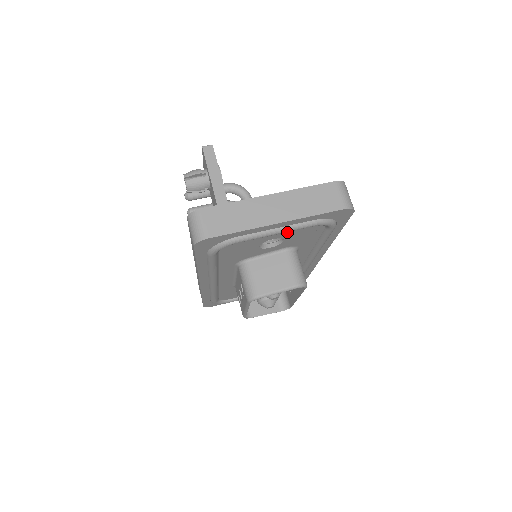
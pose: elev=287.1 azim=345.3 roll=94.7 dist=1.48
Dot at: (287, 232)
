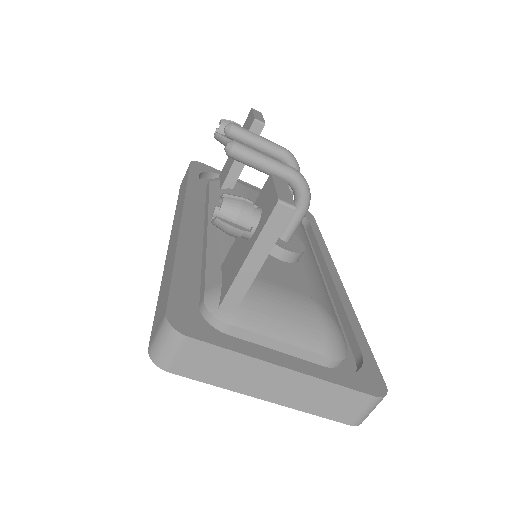
Dot at: occluded
